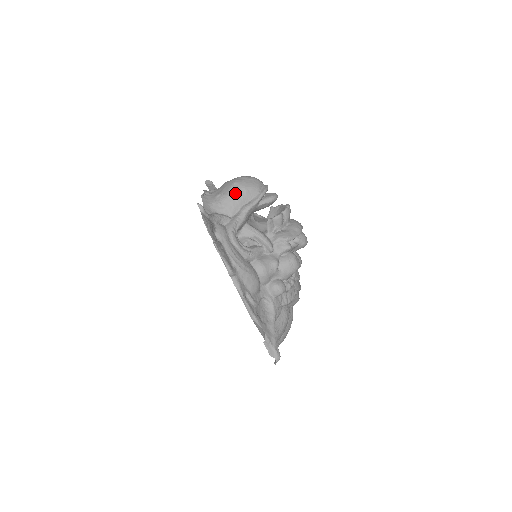
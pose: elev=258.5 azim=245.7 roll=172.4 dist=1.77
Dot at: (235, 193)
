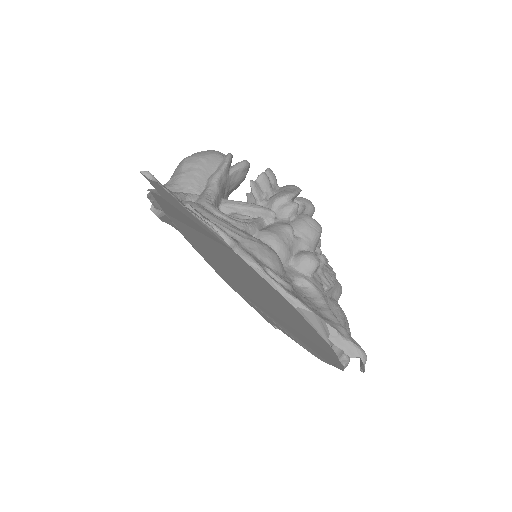
Dot at: (191, 167)
